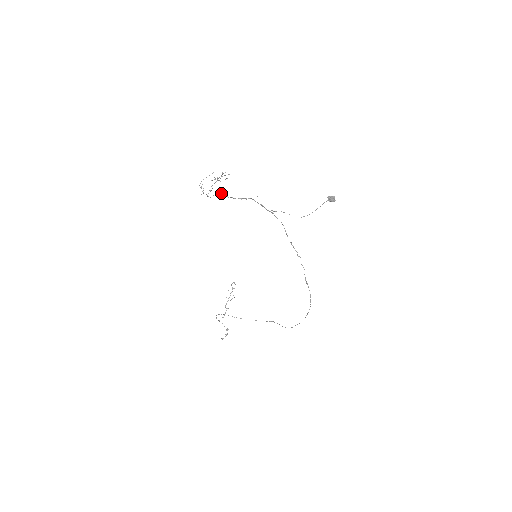
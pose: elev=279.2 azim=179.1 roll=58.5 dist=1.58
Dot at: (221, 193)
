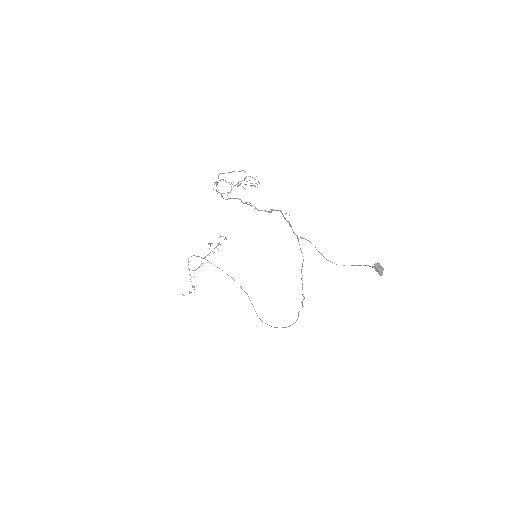
Dot at: (241, 200)
